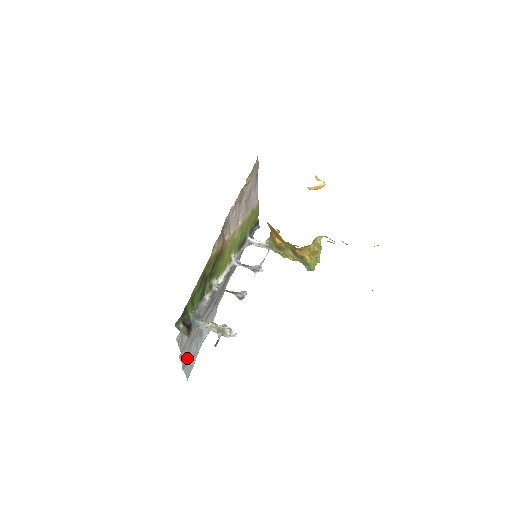
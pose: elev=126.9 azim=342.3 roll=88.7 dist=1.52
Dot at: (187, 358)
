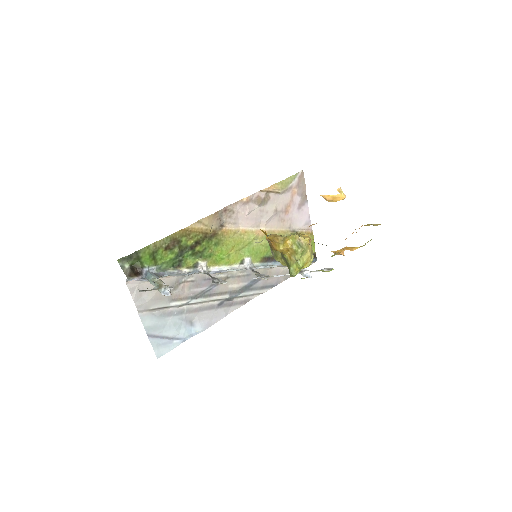
Dot at: (156, 329)
